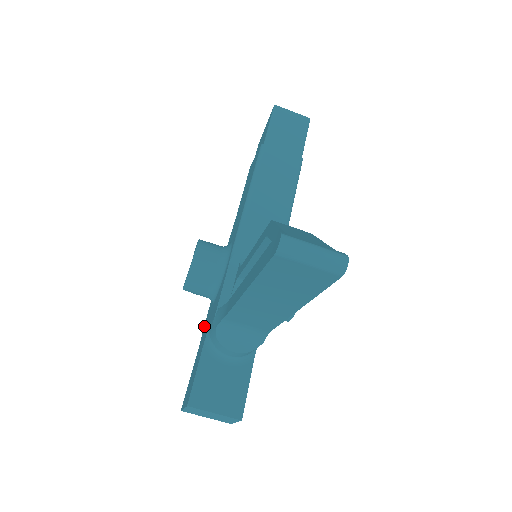
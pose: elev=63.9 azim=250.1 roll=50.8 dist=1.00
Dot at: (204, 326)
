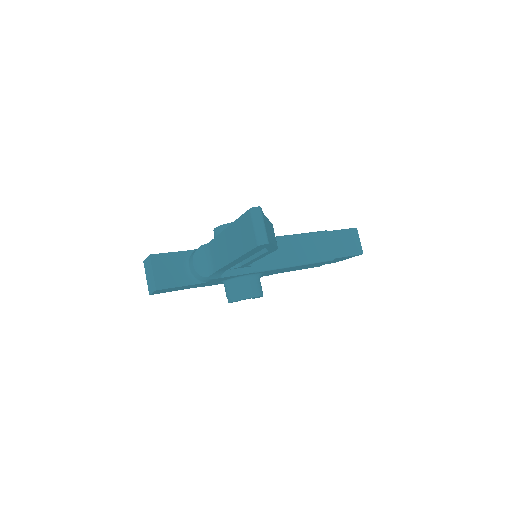
Dot at: occluded
